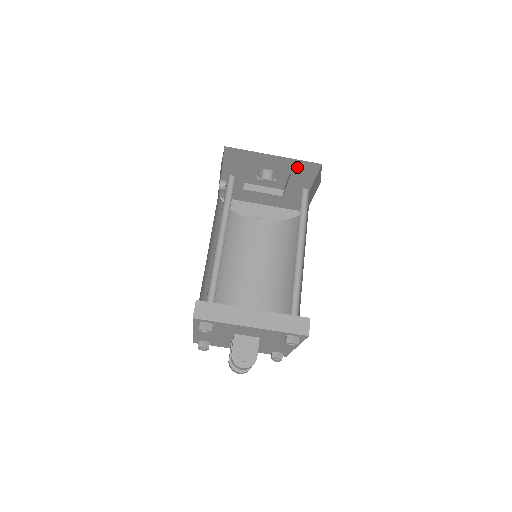
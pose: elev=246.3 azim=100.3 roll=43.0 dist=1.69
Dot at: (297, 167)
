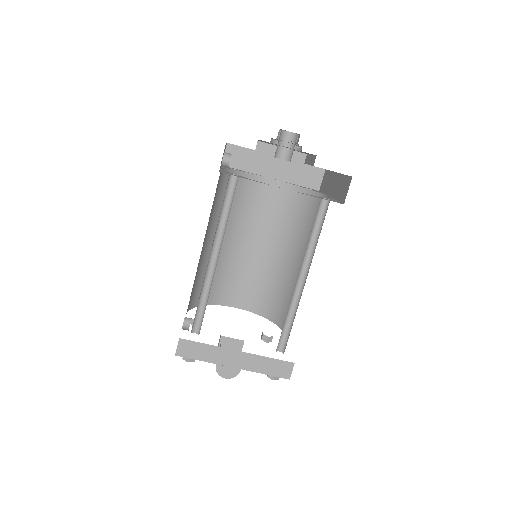
Dot at: occluded
